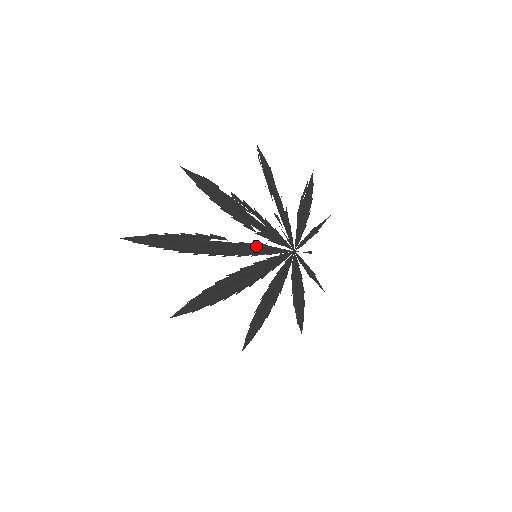
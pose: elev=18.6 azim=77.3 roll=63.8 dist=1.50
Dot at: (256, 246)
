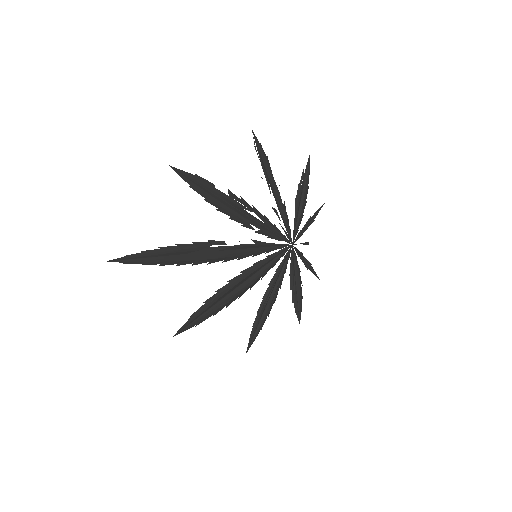
Dot at: (256, 245)
